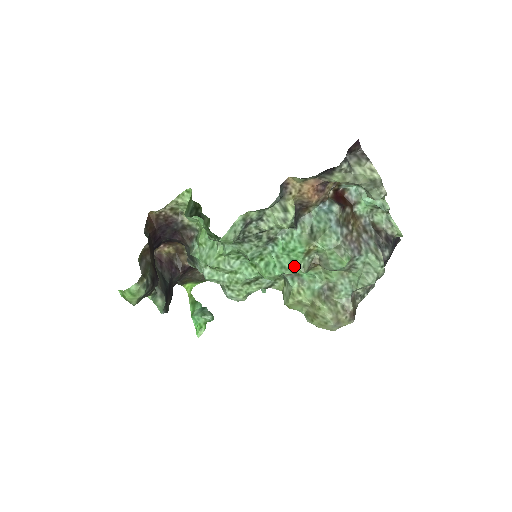
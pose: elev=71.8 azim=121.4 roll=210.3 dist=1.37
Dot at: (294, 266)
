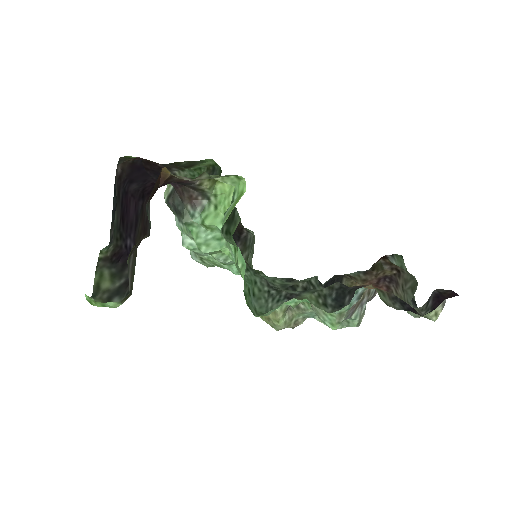
Dot at: (290, 301)
